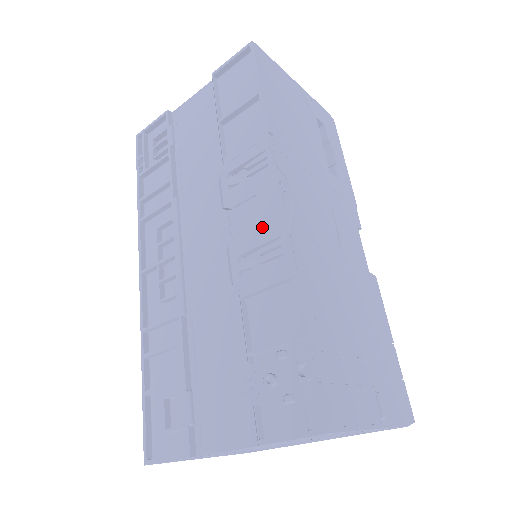
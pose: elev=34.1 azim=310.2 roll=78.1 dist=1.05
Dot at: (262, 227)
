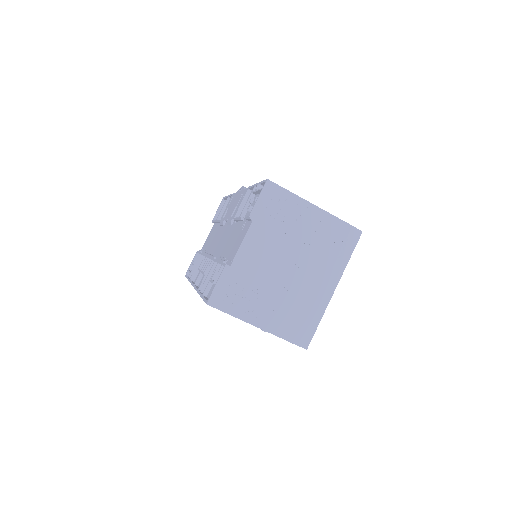
Dot at: (236, 201)
